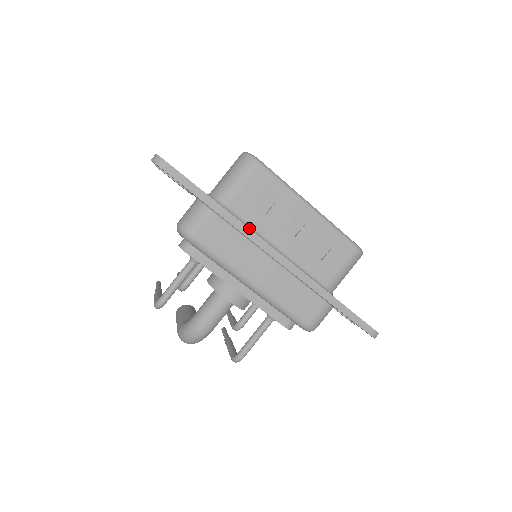
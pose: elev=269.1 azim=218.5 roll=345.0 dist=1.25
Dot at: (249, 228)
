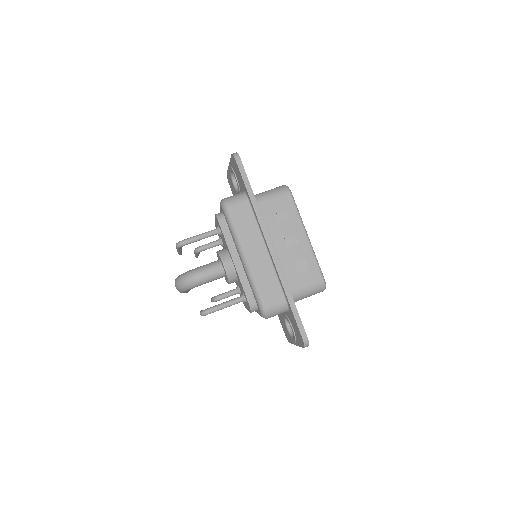
Dot at: occluded
